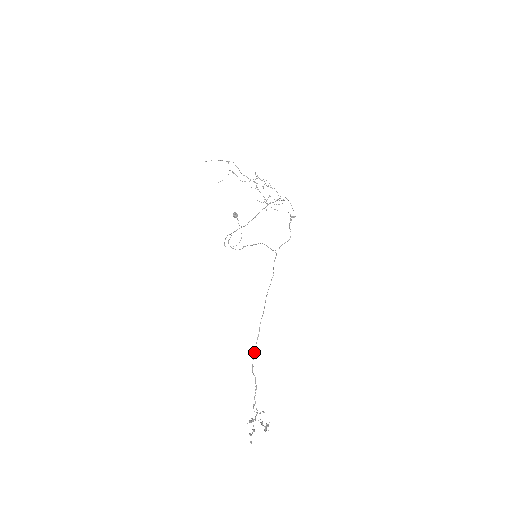
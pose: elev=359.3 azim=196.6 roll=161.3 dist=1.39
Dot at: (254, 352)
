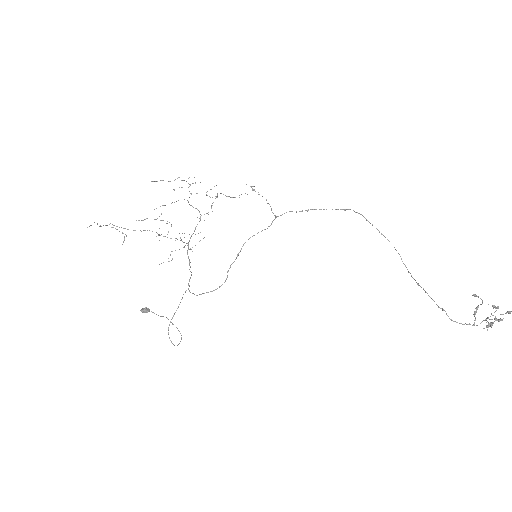
Dot at: (404, 264)
